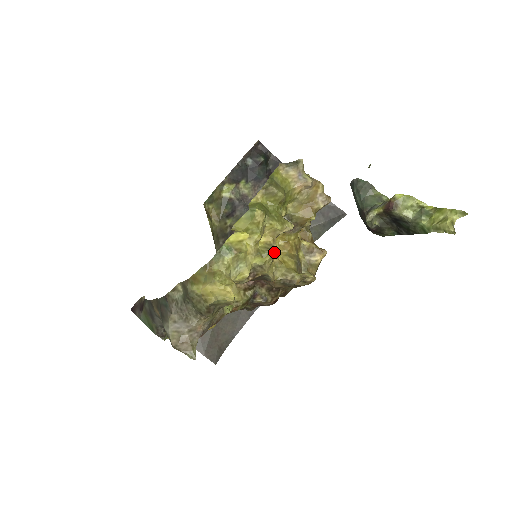
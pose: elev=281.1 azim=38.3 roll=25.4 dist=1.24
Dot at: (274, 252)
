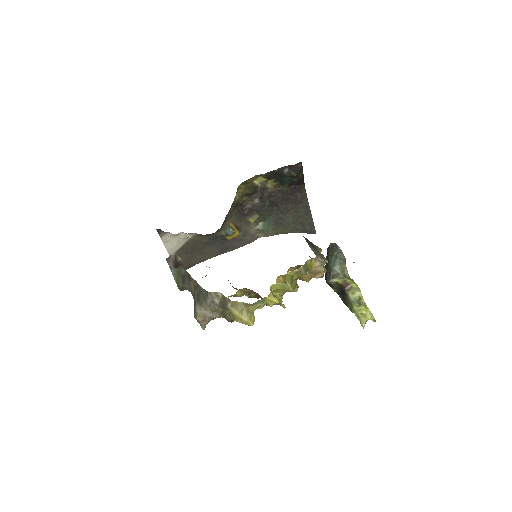
Dot at: (280, 303)
